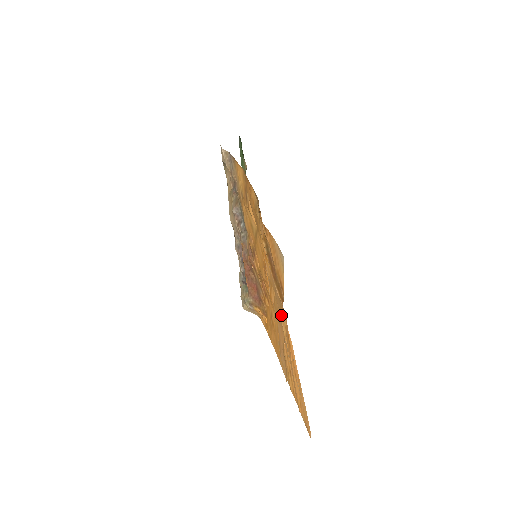
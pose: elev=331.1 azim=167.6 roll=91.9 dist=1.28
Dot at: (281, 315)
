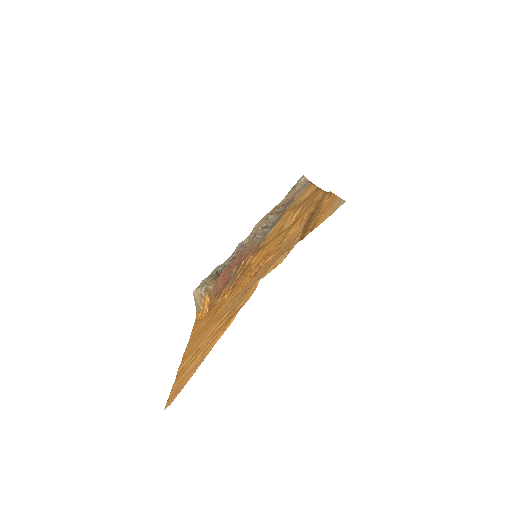
Dot at: (280, 257)
